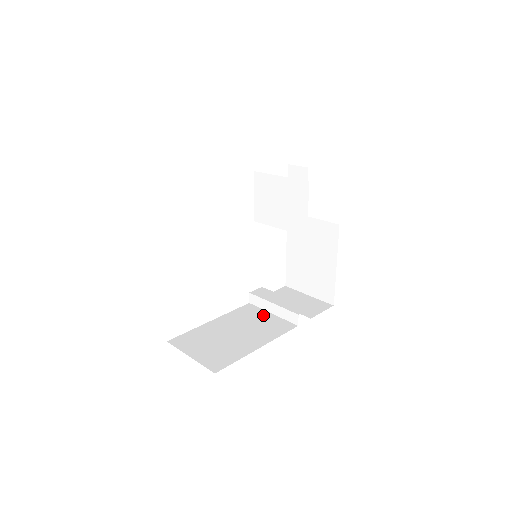
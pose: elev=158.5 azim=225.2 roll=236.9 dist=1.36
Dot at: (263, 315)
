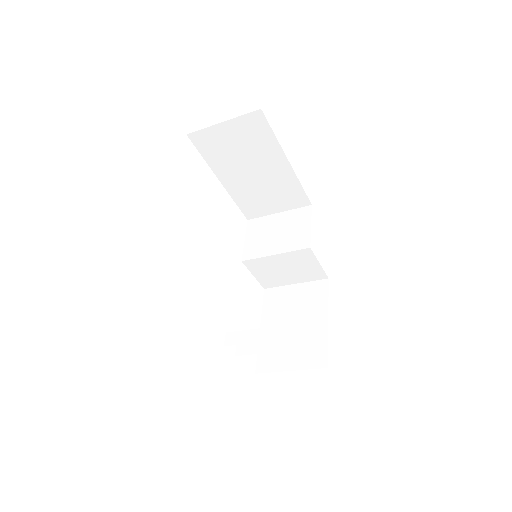
Dot at: occluded
